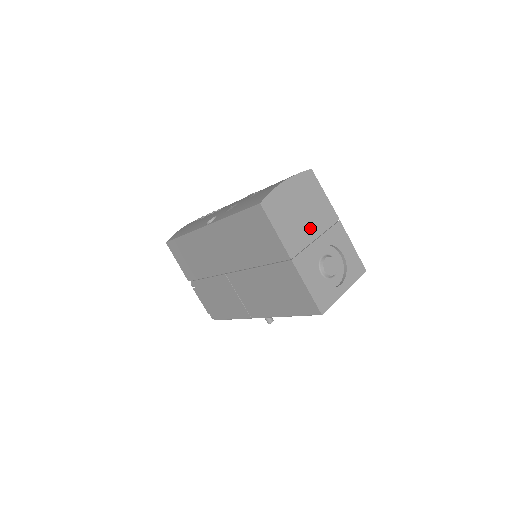
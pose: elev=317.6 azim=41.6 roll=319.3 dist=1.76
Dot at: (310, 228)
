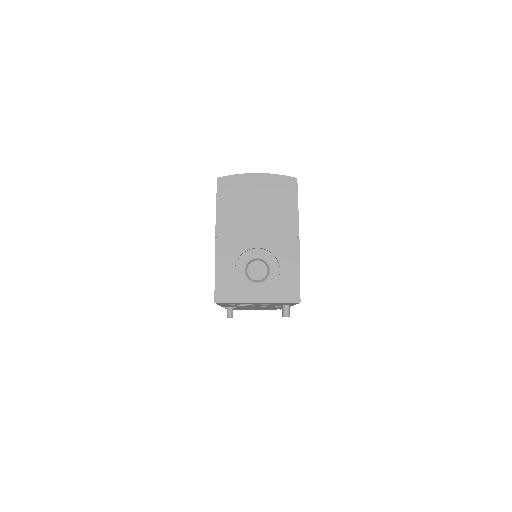
Dot at: (256, 225)
